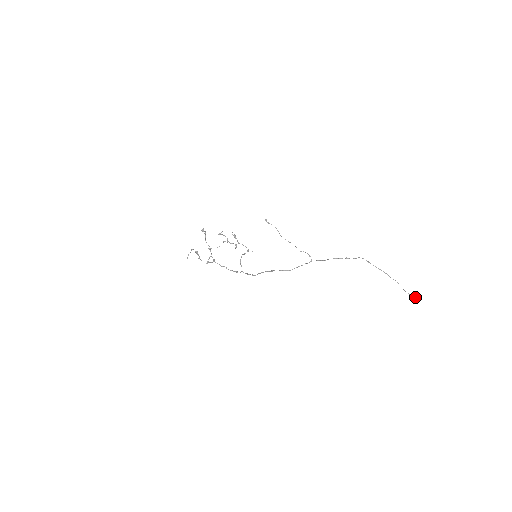
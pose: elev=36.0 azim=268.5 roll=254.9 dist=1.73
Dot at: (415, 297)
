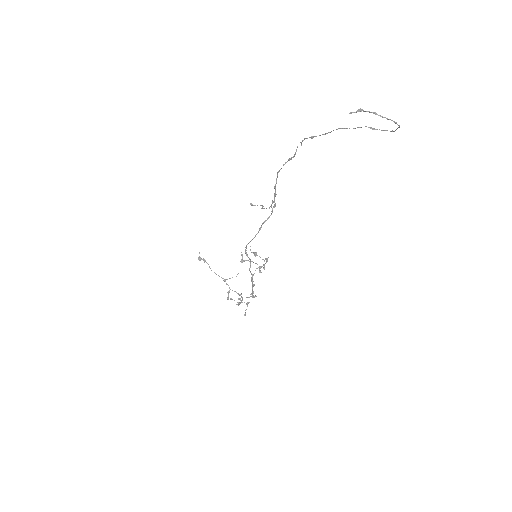
Dot at: occluded
